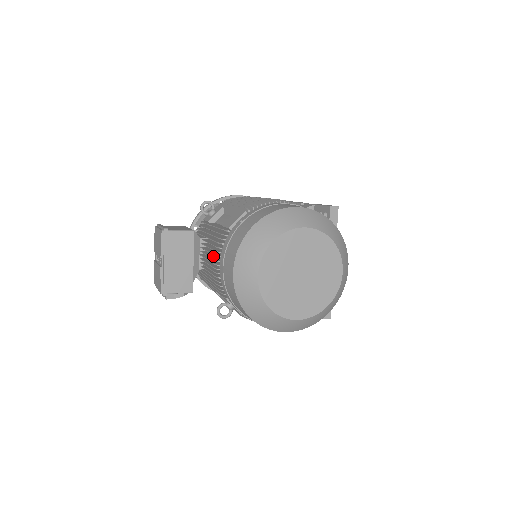
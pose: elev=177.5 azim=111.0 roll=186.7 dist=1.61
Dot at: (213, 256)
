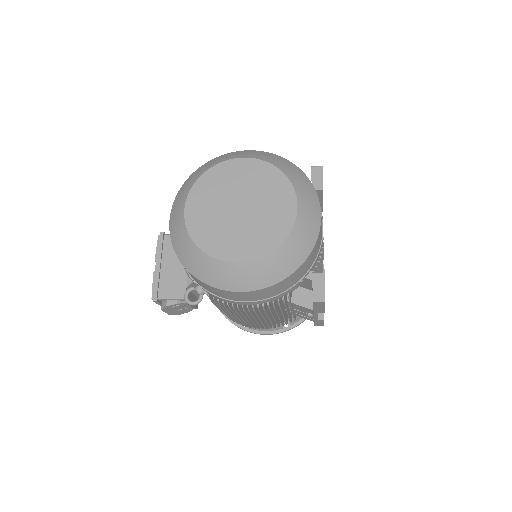
Dot at: occluded
